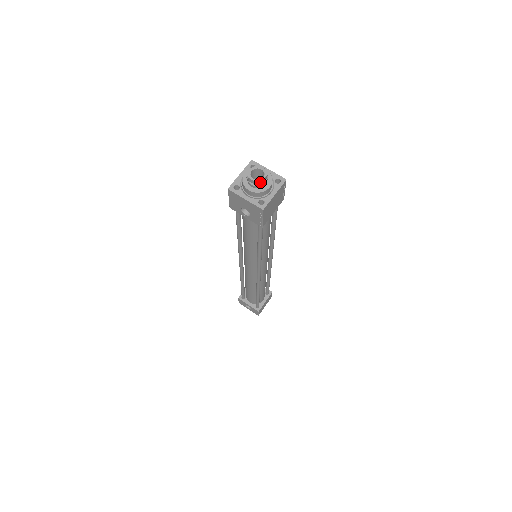
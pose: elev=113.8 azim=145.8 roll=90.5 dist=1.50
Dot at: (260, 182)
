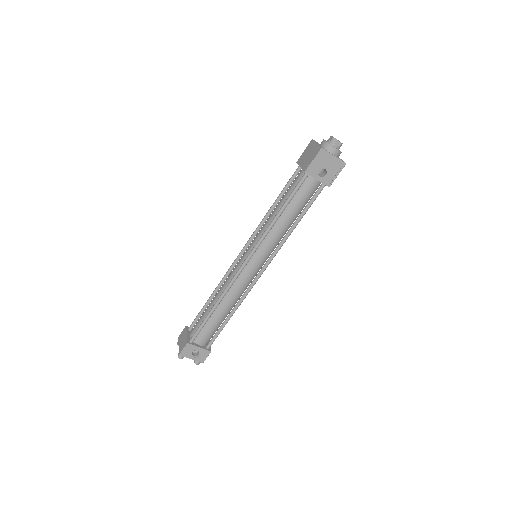
Dot at: occluded
